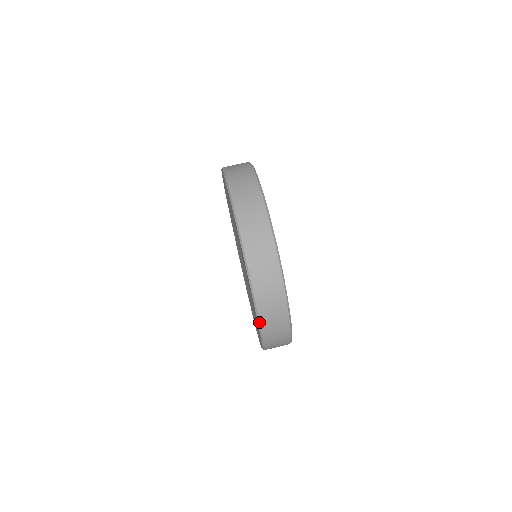
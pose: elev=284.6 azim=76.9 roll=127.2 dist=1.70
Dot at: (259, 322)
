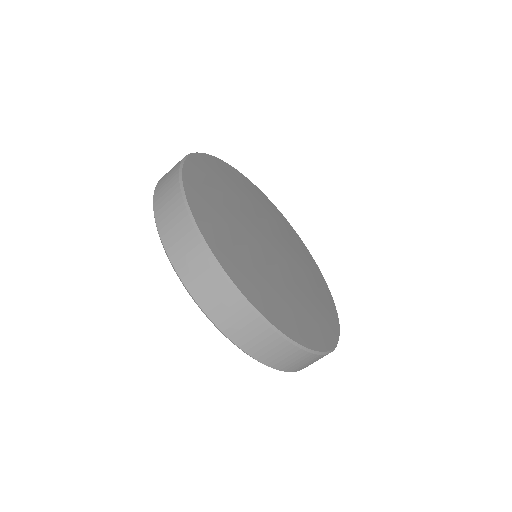
Dot at: occluded
